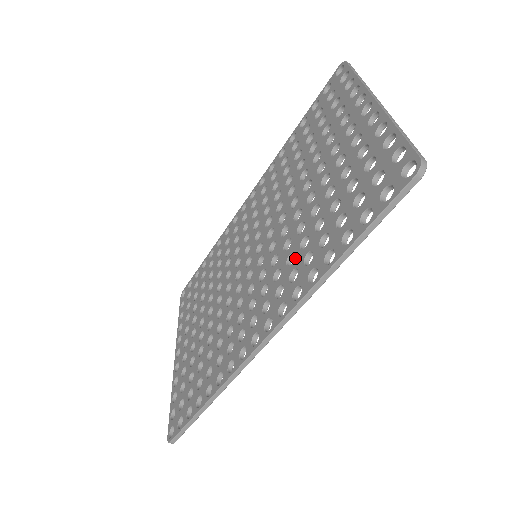
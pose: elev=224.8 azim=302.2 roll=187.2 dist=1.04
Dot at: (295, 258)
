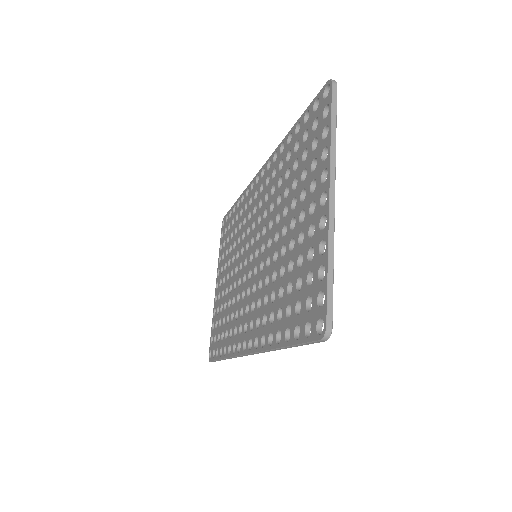
Dot at: (267, 304)
